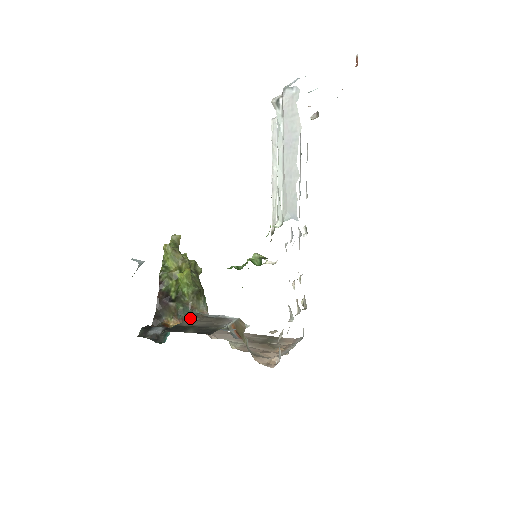
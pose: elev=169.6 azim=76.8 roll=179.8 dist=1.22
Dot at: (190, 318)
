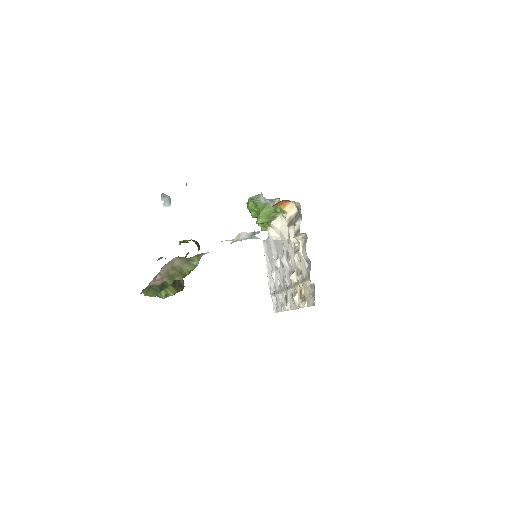
Dot at: occluded
